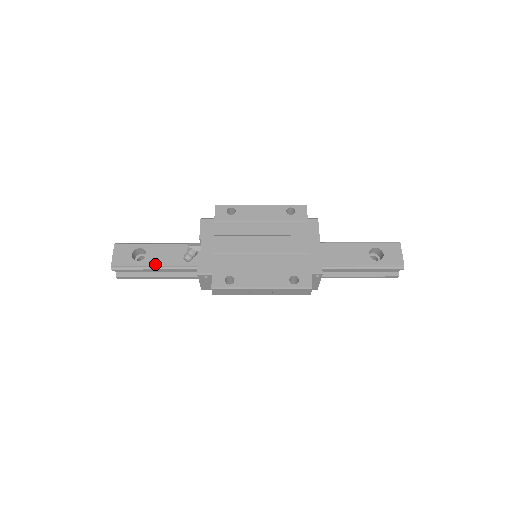
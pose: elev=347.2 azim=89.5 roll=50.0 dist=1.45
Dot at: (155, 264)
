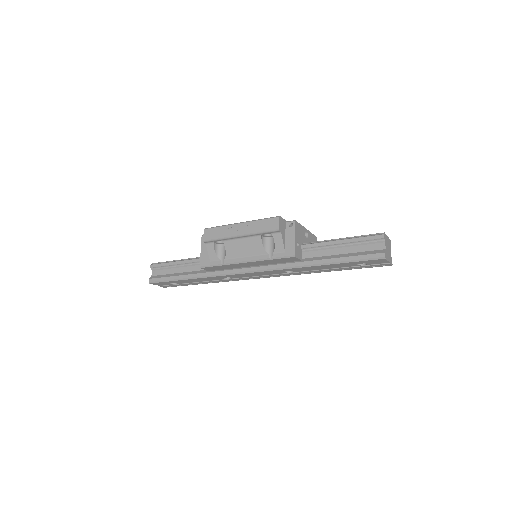
Dot at: (180, 260)
